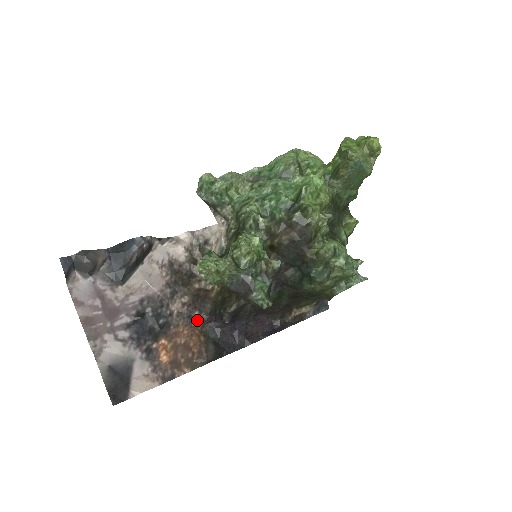
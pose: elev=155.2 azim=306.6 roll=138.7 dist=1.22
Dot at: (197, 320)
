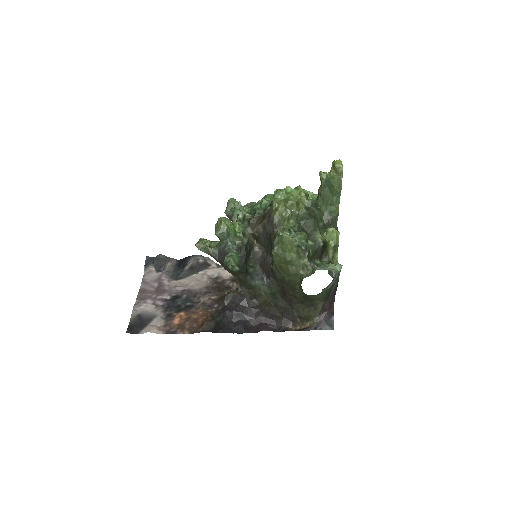
Dot at: (214, 309)
